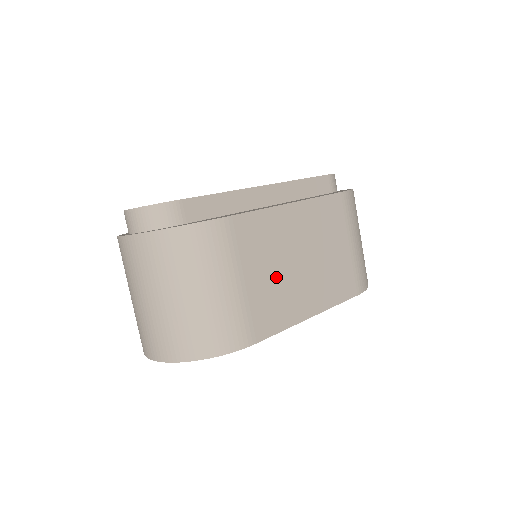
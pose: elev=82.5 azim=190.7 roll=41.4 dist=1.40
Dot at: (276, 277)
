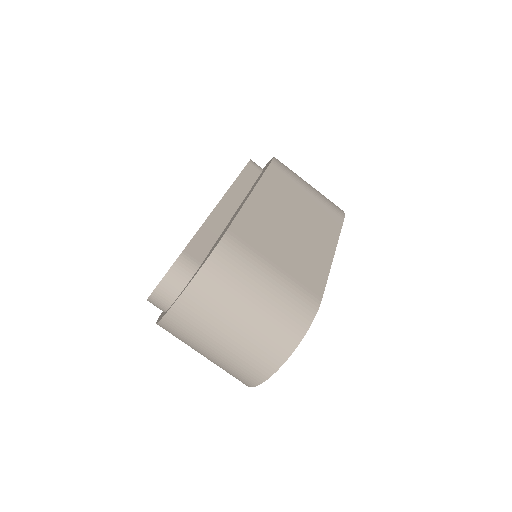
Dot at: (290, 247)
